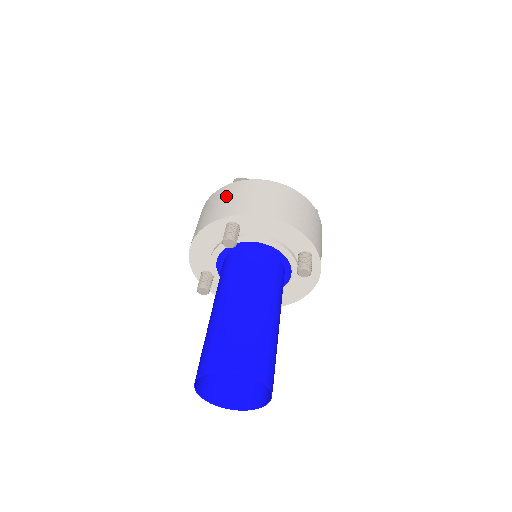
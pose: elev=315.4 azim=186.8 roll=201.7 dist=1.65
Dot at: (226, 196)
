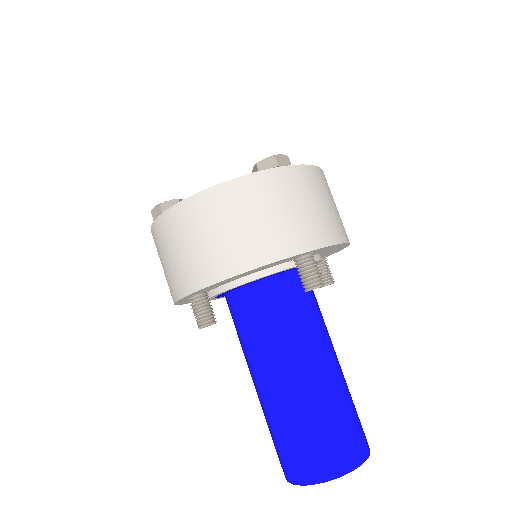
Dot at: (160, 254)
